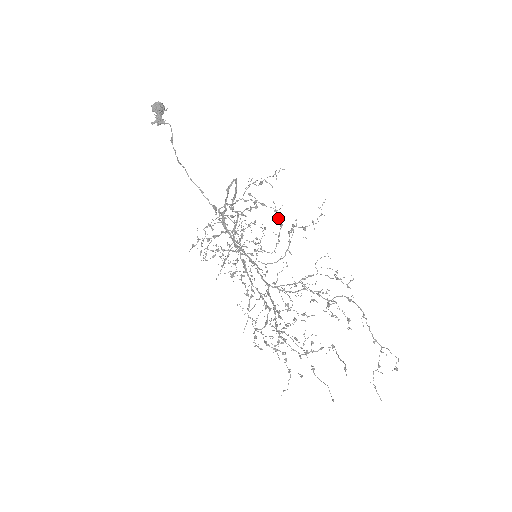
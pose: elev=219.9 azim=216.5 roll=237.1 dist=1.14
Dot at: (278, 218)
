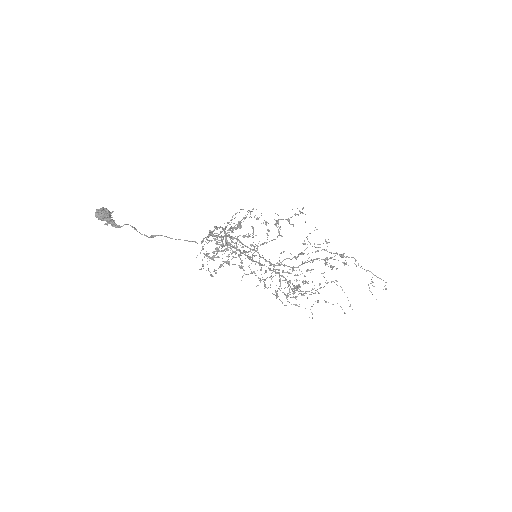
Dot at: occluded
